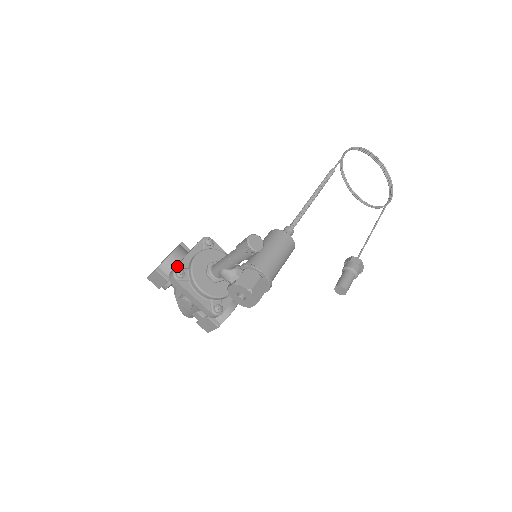
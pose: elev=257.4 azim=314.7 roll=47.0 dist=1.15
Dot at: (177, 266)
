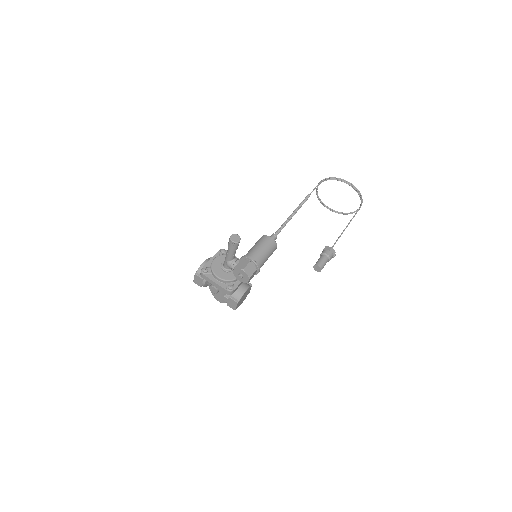
Dot at: (203, 267)
